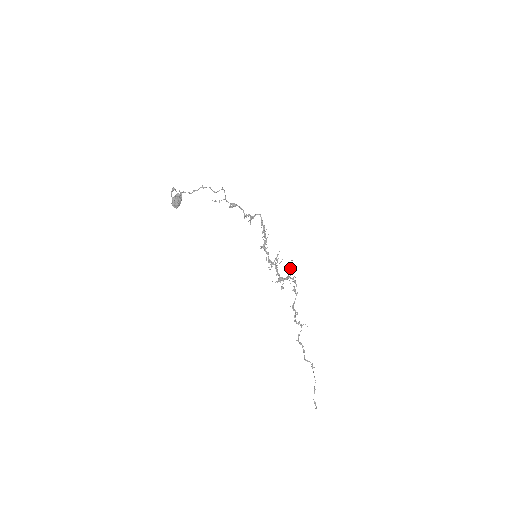
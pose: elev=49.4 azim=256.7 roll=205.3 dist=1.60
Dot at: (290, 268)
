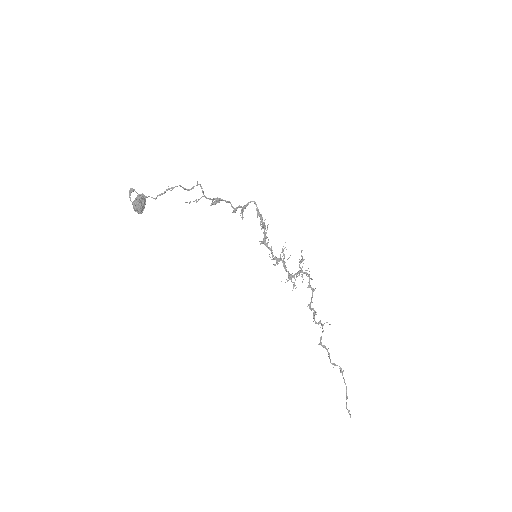
Dot at: (301, 261)
